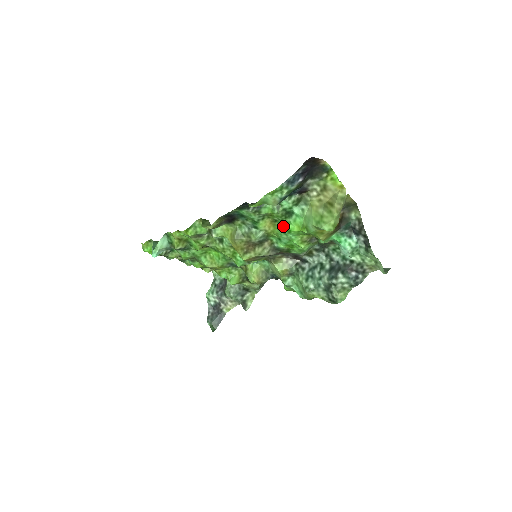
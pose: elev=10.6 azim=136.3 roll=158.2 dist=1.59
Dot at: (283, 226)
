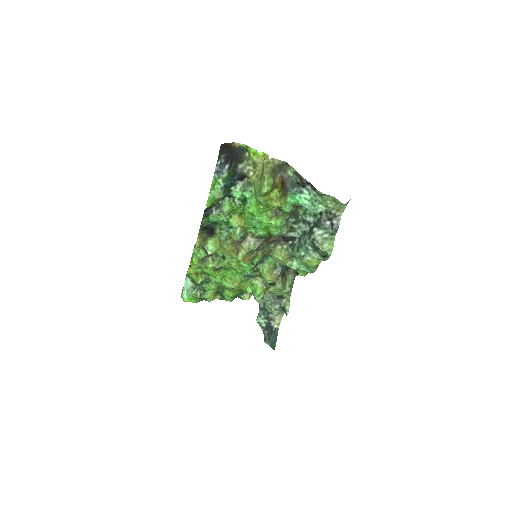
Dot at: (248, 214)
